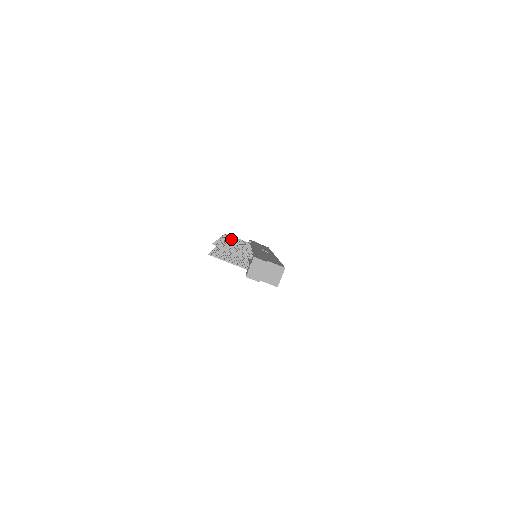
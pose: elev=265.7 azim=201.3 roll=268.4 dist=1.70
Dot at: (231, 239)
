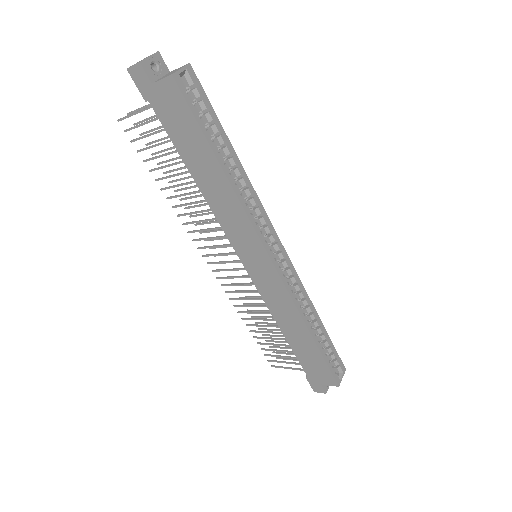
Dot at: occluded
